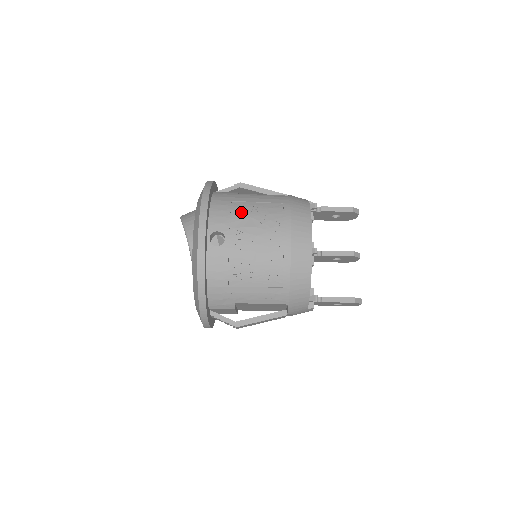
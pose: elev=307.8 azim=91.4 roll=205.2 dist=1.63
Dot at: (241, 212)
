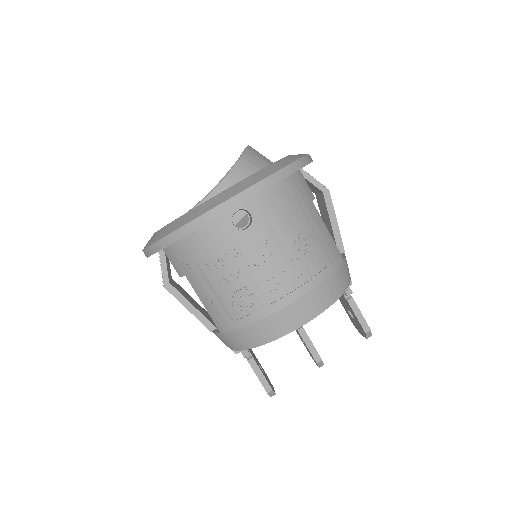
Dot at: (291, 225)
